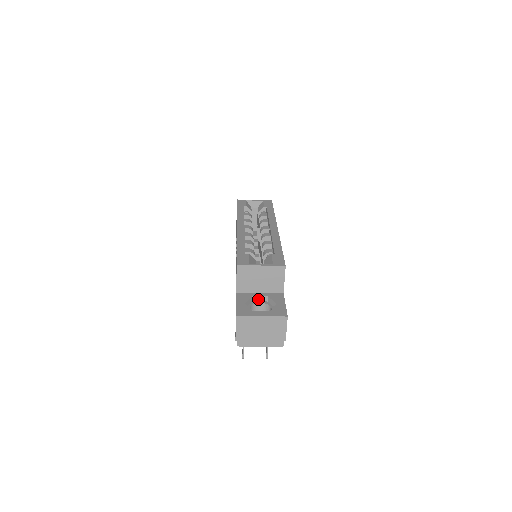
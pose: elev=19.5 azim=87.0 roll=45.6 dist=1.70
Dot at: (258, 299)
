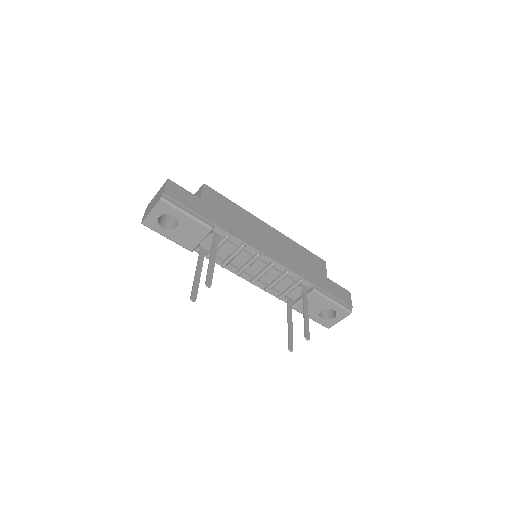
Dot at: occluded
